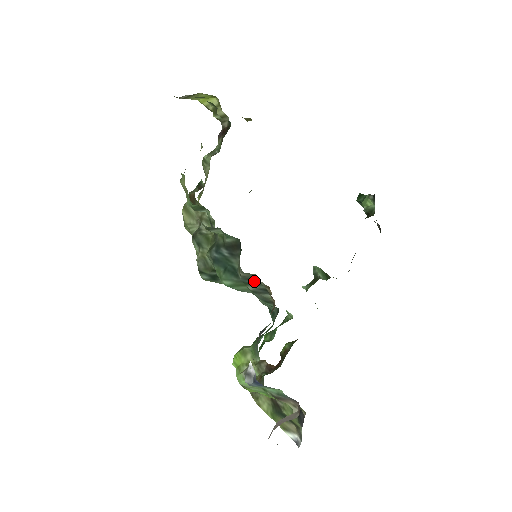
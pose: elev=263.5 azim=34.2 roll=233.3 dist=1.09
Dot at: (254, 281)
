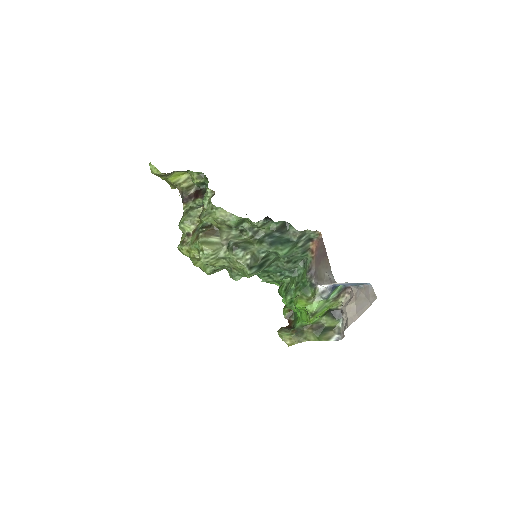
Dot at: (303, 237)
